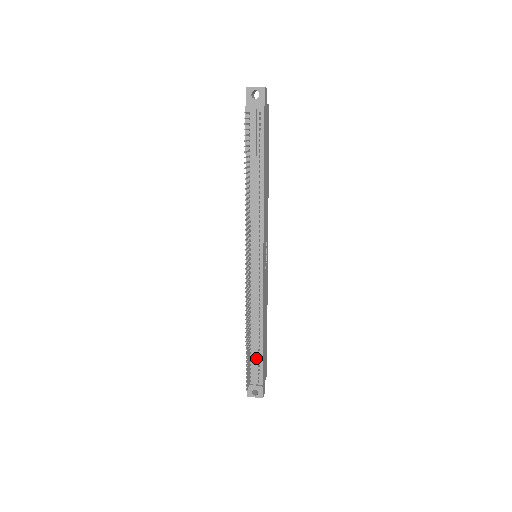
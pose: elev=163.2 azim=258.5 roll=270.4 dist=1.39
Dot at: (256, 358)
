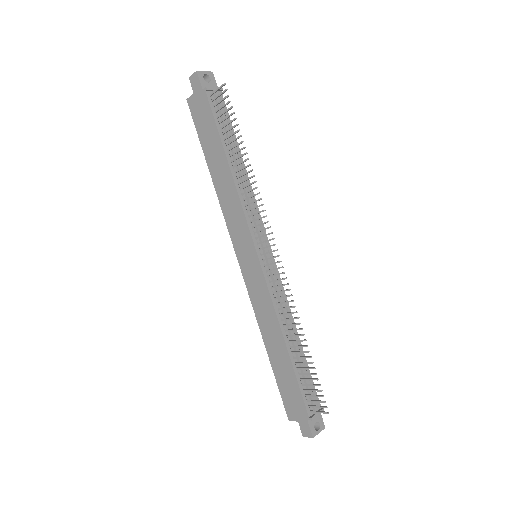
Dot at: (305, 376)
